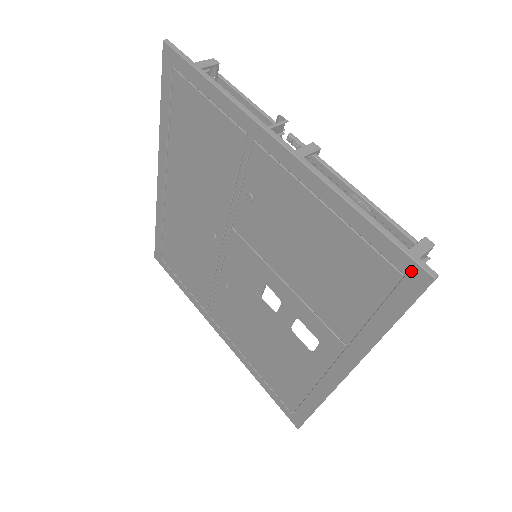
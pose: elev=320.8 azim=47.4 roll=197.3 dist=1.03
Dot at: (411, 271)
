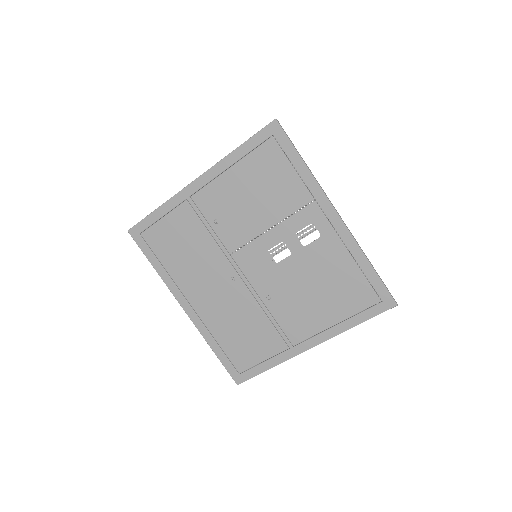
Dot at: (271, 130)
